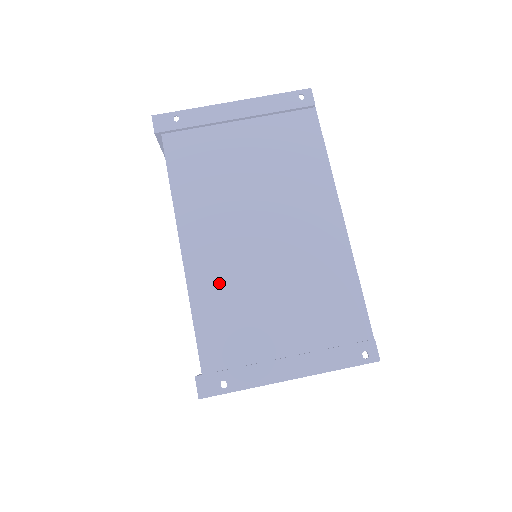
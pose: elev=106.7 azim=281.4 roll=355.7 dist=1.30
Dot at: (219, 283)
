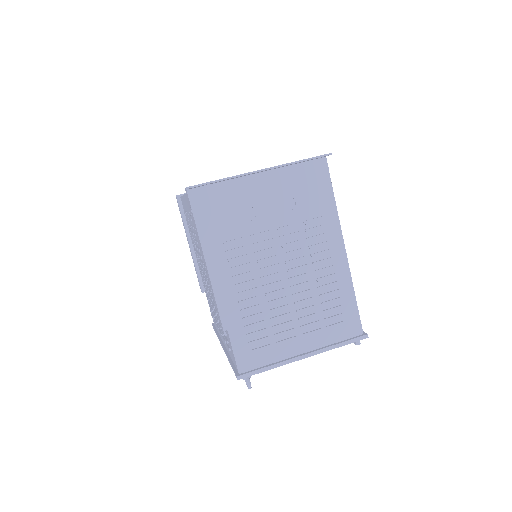
Dot at: occluded
